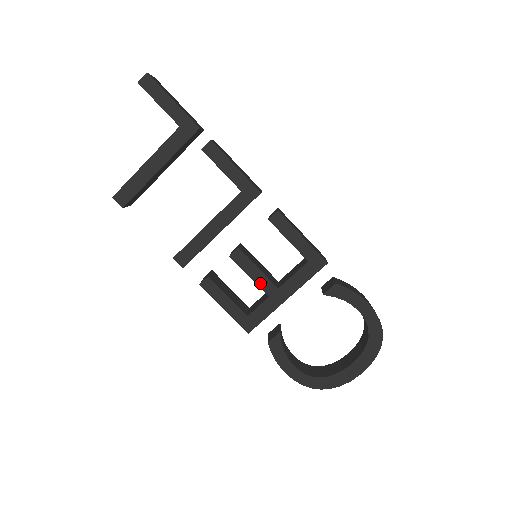
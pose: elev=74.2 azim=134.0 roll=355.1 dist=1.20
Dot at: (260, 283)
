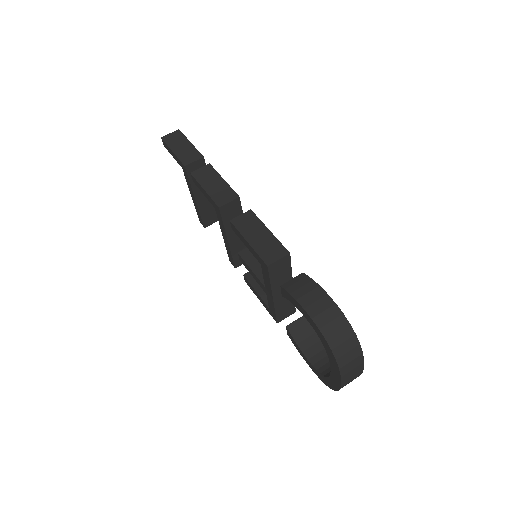
Dot at: (258, 282)
